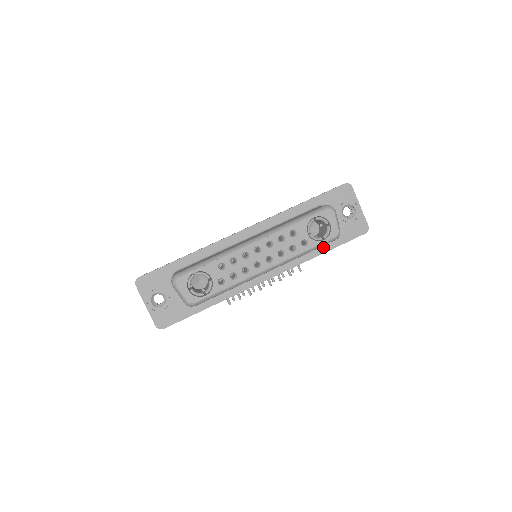
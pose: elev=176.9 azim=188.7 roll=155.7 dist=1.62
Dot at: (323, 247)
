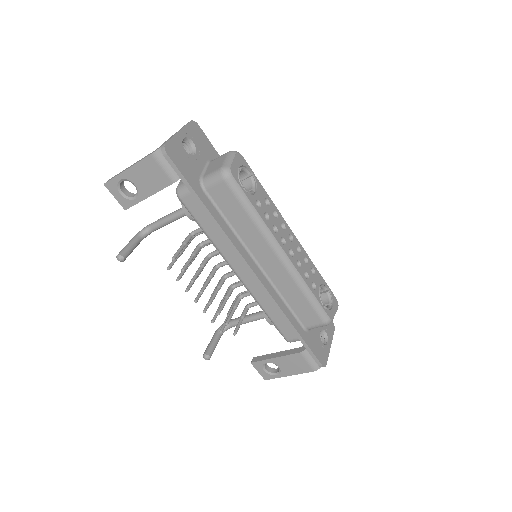
Dot at: (297, 324)
